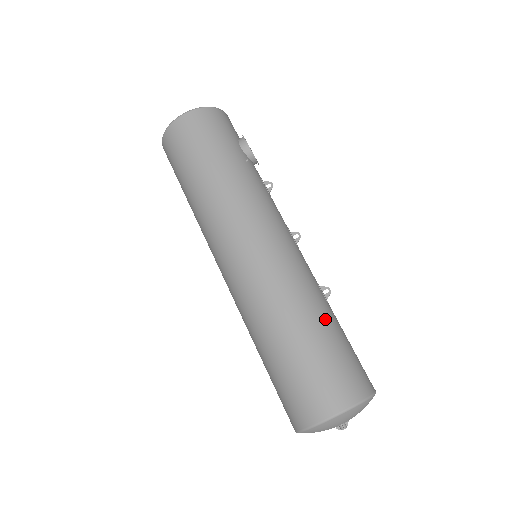
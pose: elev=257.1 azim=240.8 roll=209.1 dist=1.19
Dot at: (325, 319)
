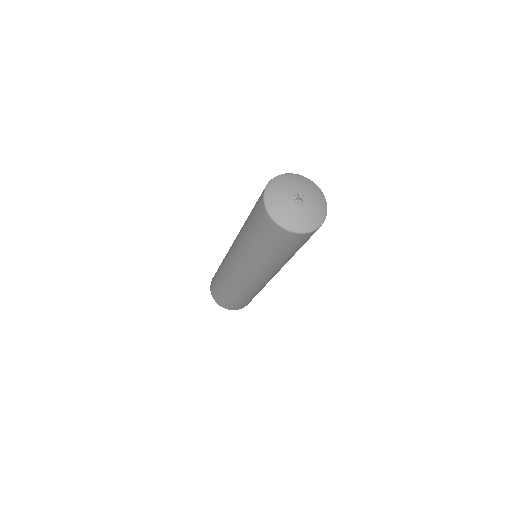
Dot at: occluded
